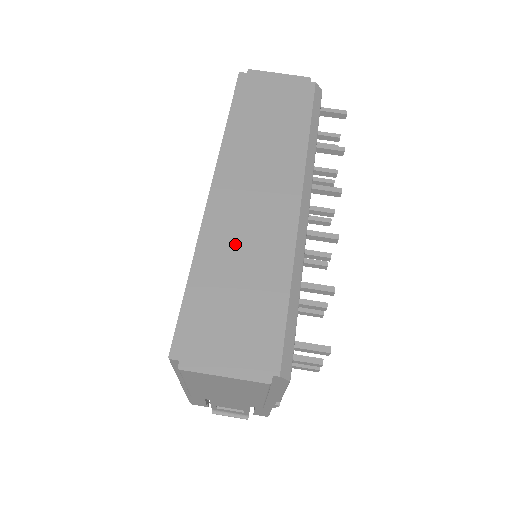
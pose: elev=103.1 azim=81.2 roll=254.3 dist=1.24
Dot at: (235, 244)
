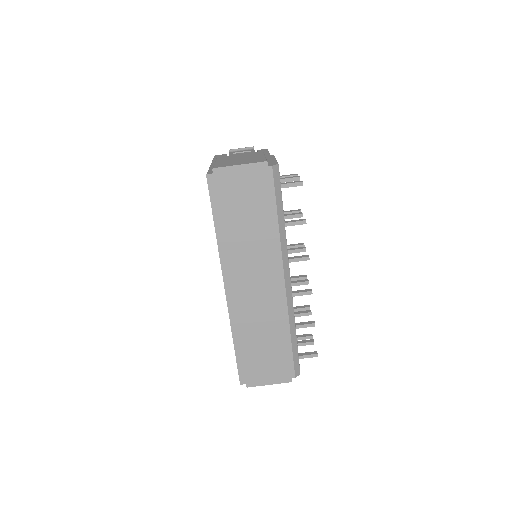
Dot at: (253, 321)
